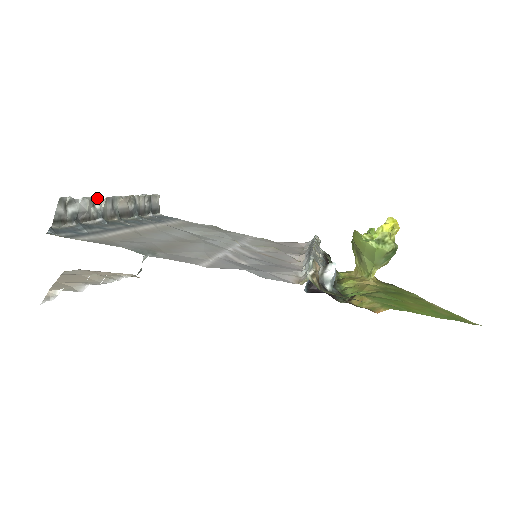
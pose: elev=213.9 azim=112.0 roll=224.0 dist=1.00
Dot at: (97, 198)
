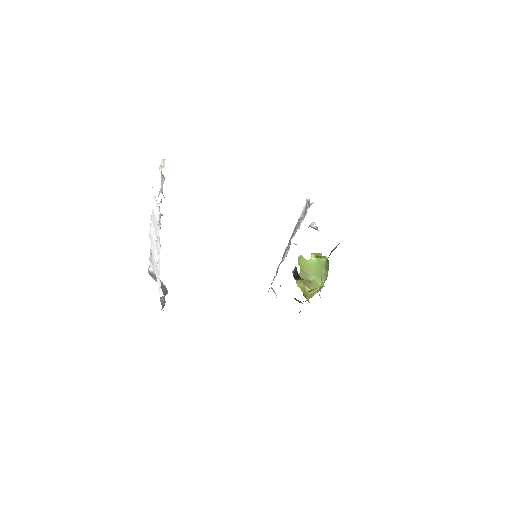
Dot at: occluded
